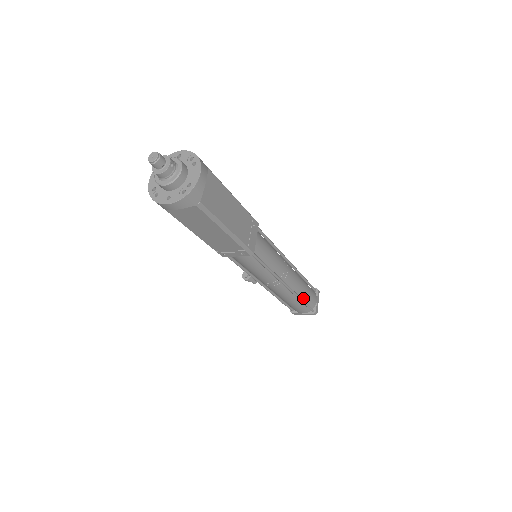
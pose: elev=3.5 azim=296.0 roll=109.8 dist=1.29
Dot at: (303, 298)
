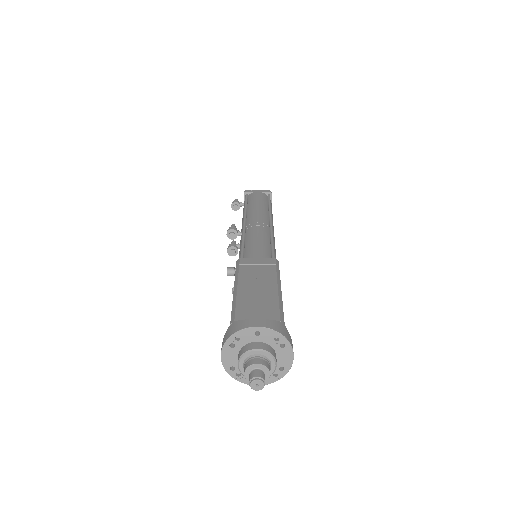
Dot at: occluded
